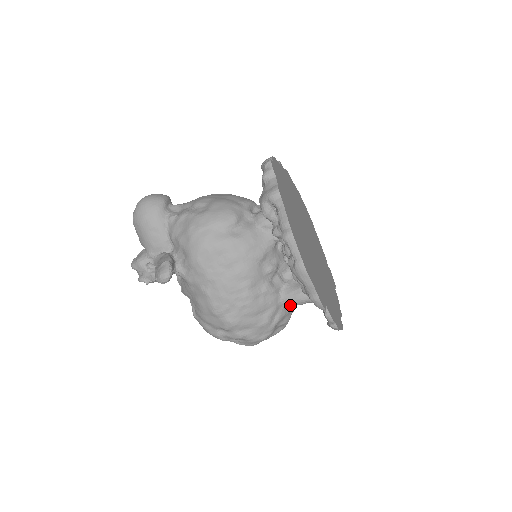
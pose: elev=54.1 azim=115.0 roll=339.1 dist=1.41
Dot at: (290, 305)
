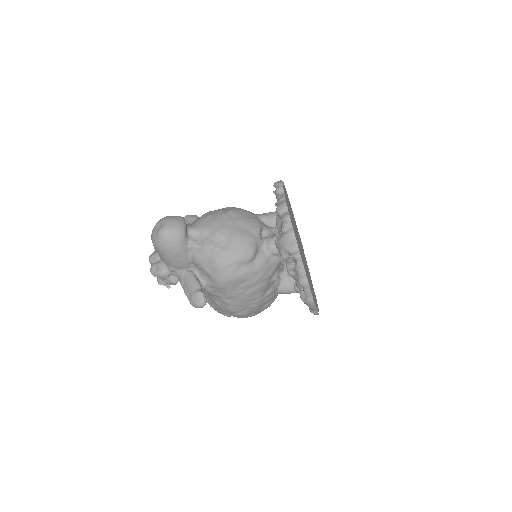
Dot at: occluded
